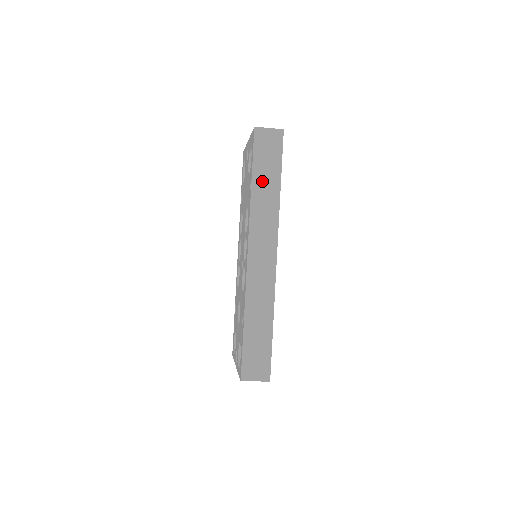
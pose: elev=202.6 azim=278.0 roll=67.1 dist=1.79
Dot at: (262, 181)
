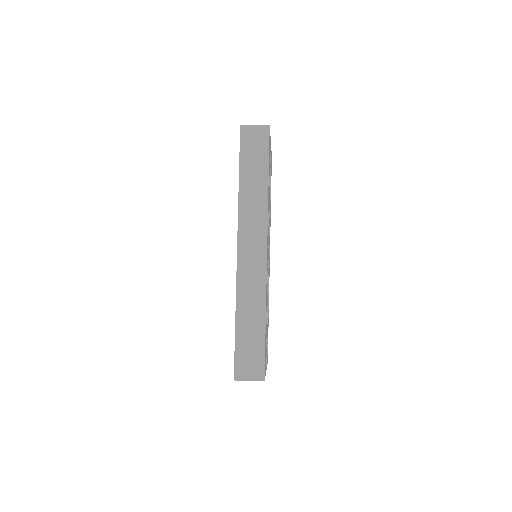
Dot at: (249, 177)
